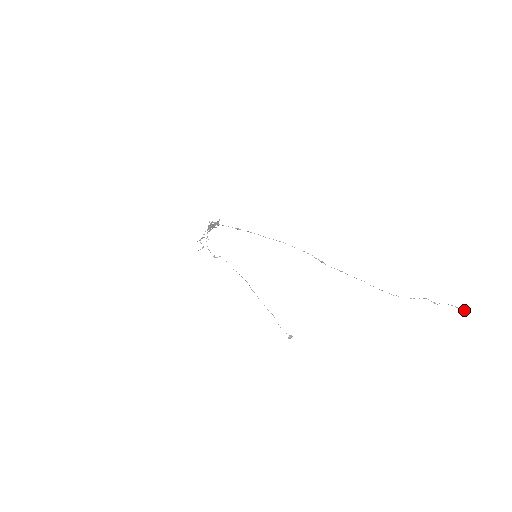
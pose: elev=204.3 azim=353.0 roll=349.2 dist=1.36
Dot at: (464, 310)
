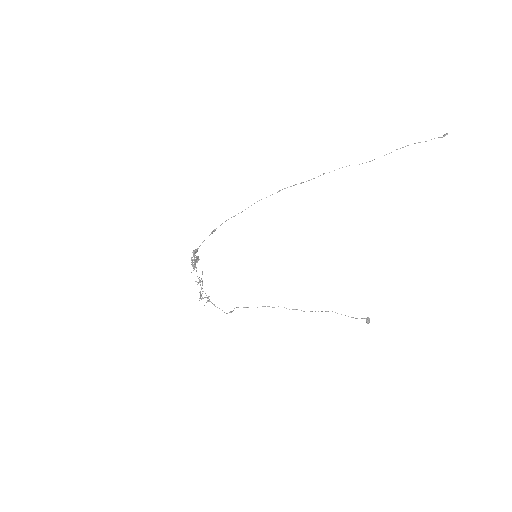
Dot at: (447, 134)
